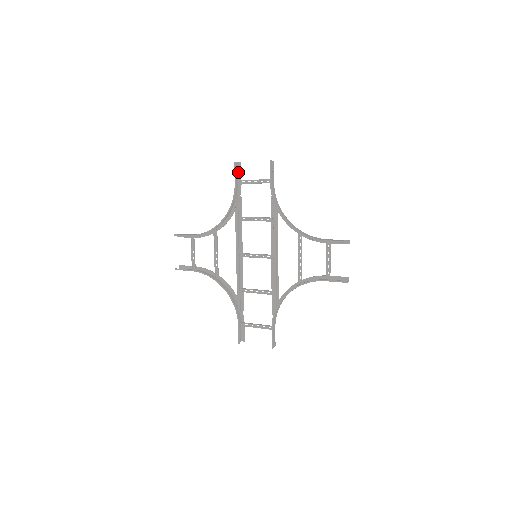
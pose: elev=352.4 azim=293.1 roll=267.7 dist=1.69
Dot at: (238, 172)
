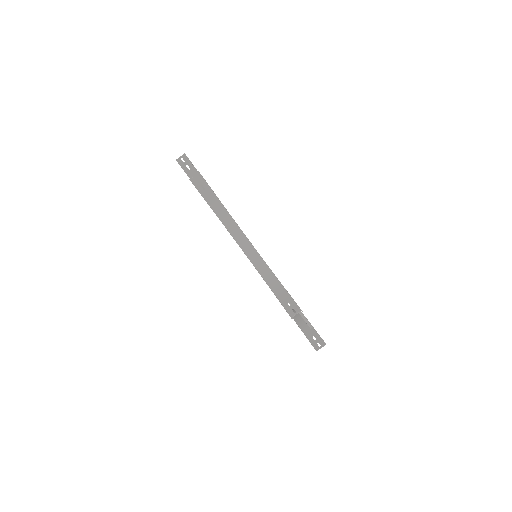
Dot at: (192, 165)
